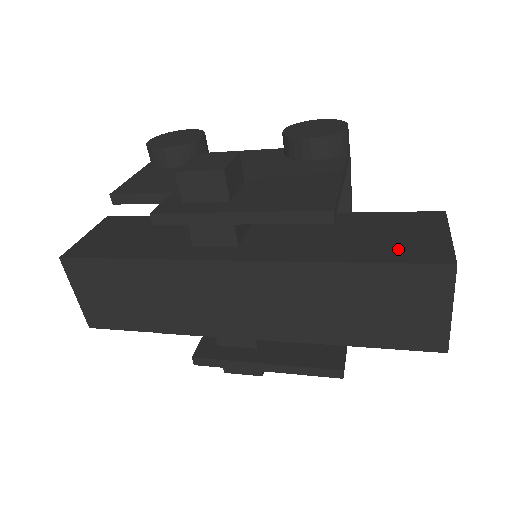
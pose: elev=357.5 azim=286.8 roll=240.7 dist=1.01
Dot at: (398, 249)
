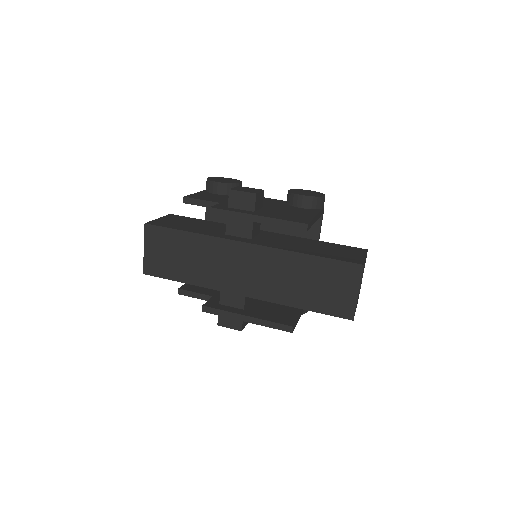
Dot at: (337, 255)
